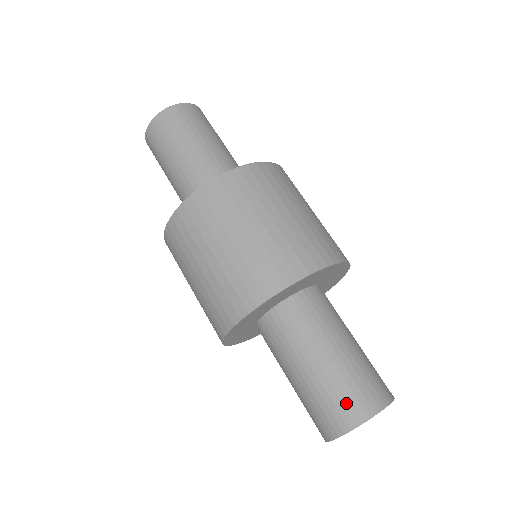
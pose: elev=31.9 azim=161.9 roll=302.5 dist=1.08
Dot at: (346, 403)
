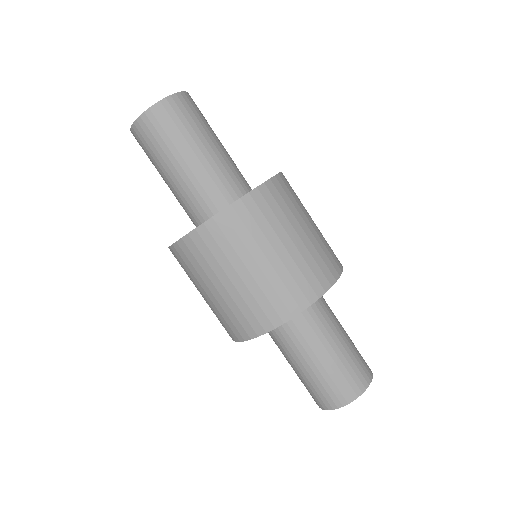
Dot at: (340, 388)
